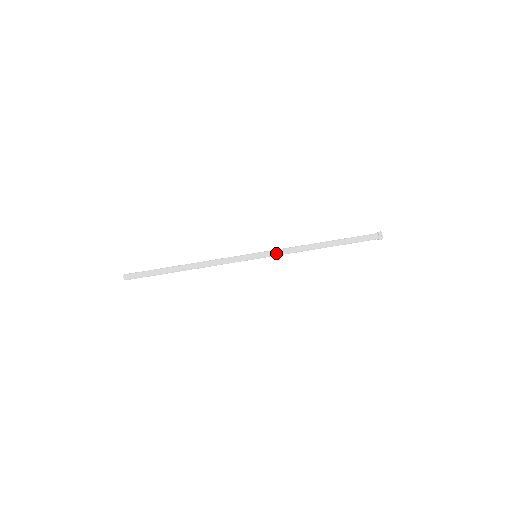
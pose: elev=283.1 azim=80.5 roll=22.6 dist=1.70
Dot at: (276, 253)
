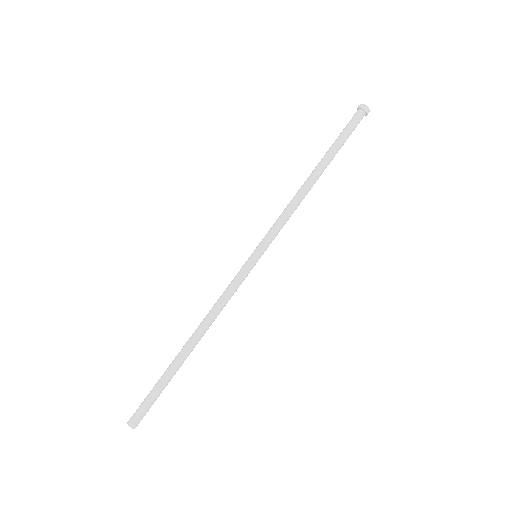
Dot at: (273, 231)
